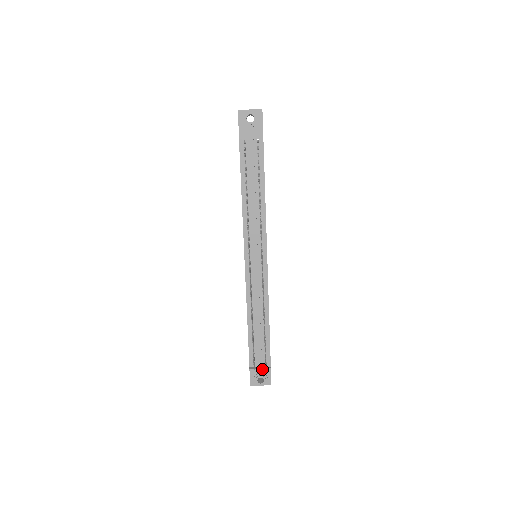
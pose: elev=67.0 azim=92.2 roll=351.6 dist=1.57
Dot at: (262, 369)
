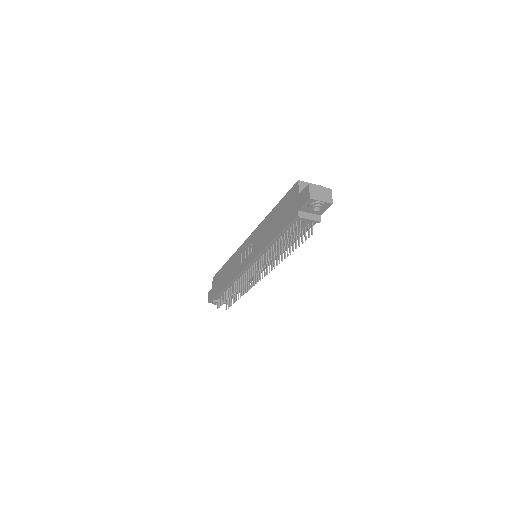
Dot at: (223, 303)
